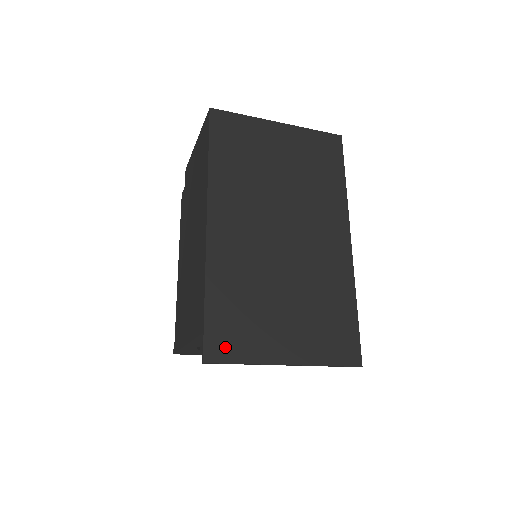
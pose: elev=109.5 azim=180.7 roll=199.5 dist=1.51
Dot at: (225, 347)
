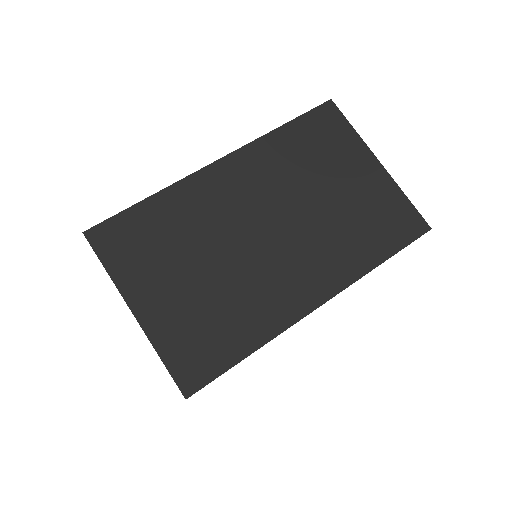
Dot at: (110, 243)
